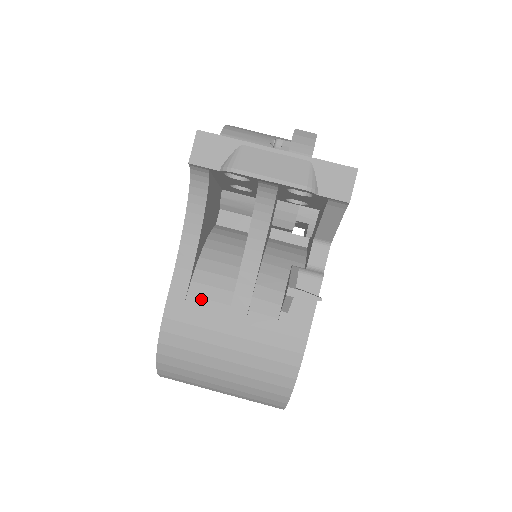
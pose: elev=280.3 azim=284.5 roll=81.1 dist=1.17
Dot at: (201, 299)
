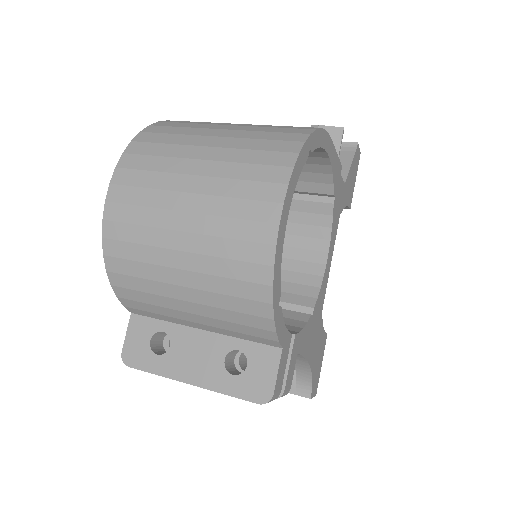
Dot at: occluded
